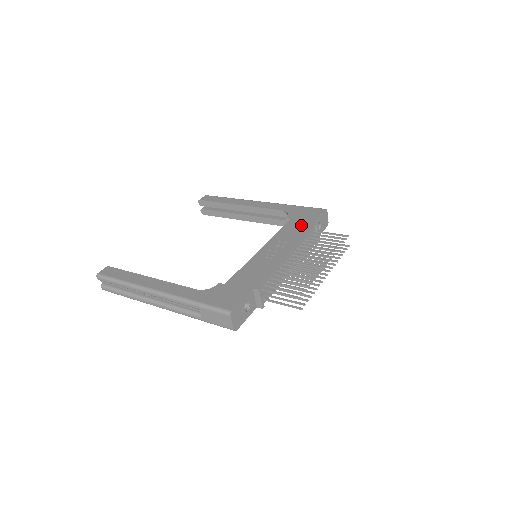
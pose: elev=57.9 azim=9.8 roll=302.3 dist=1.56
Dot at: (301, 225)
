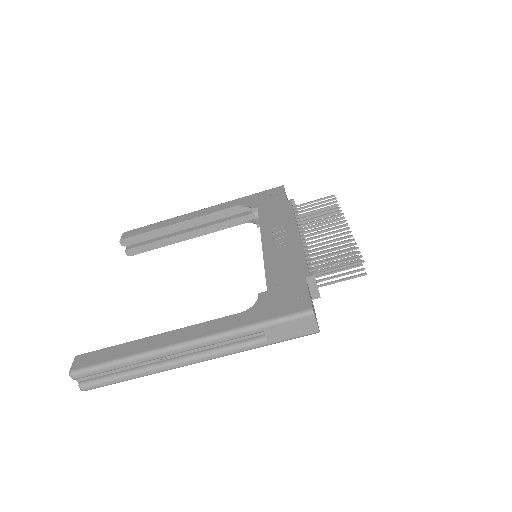
Dot at: (277, 207)
